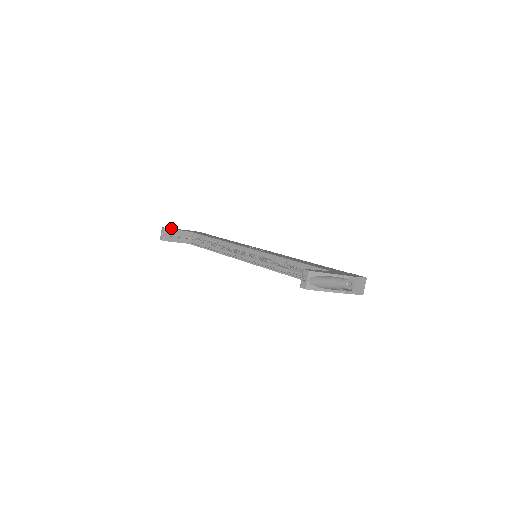
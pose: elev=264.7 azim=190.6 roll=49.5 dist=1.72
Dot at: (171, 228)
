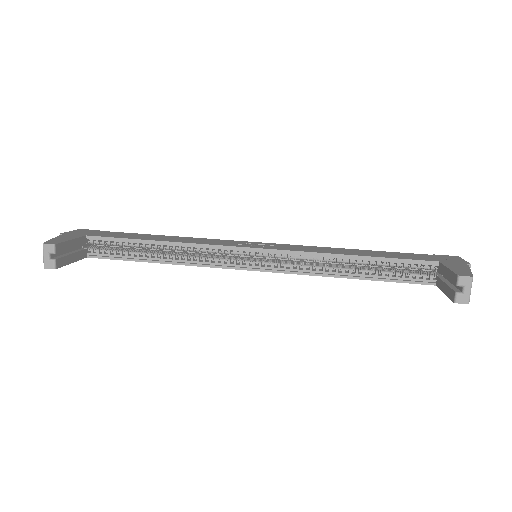
Dot at: (52, 239)
